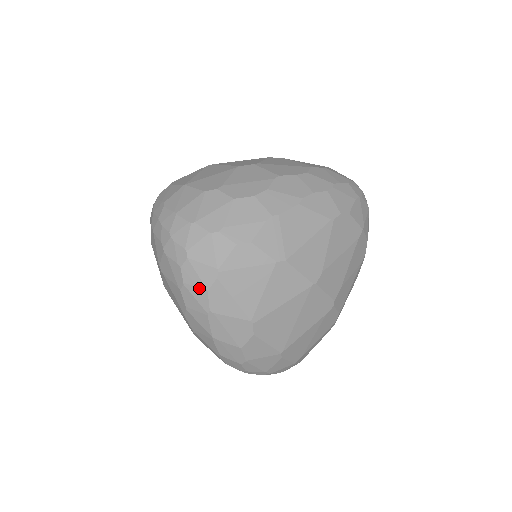
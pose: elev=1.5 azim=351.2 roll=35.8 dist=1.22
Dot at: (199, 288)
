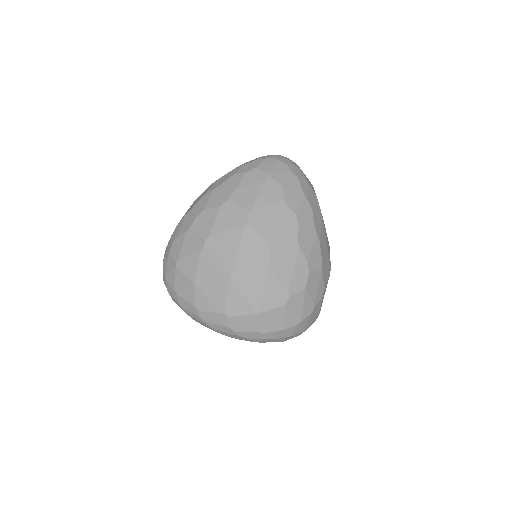
Dot at: occluded
